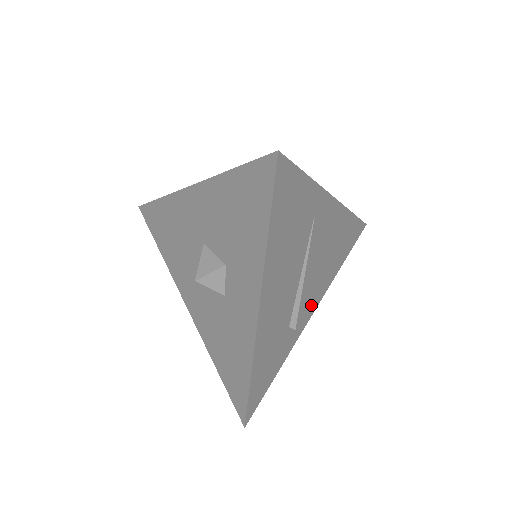
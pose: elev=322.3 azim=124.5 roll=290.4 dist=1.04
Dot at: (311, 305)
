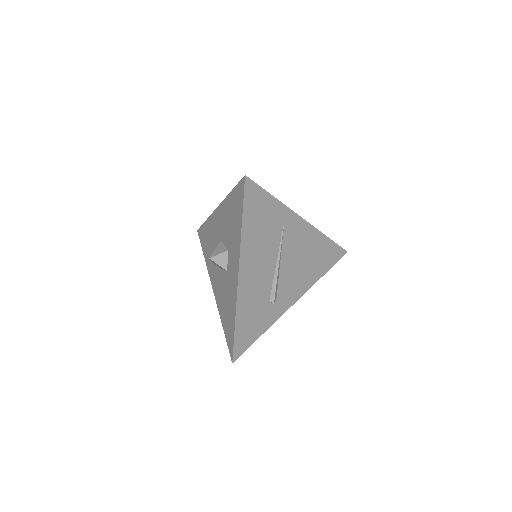
Dot at: (292, 294)
